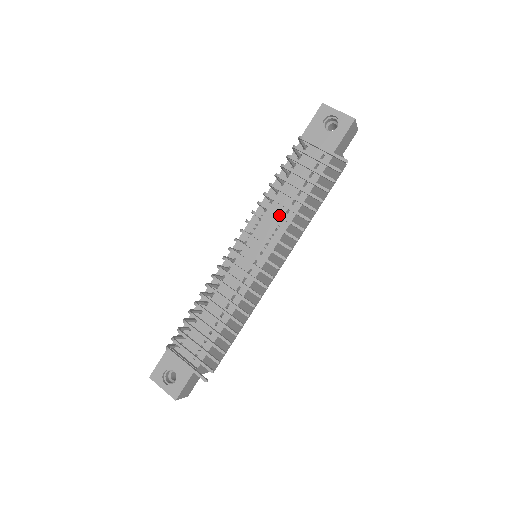
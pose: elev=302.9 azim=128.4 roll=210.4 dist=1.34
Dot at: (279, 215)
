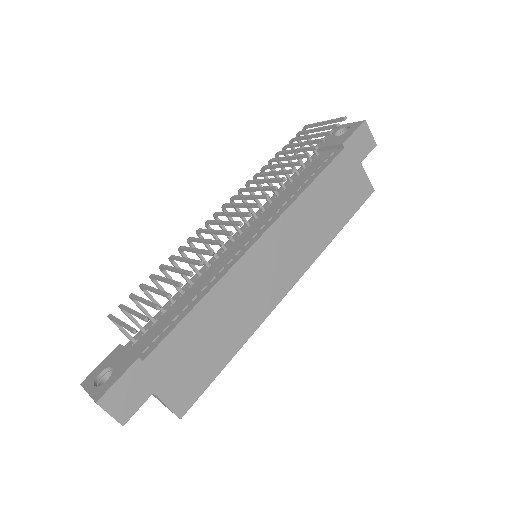
Dot at: (271, 172)
